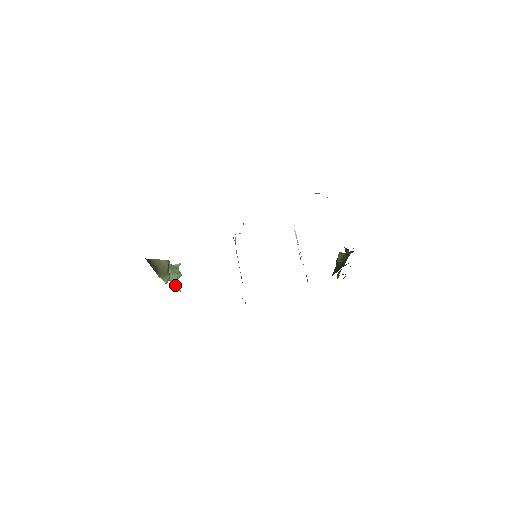
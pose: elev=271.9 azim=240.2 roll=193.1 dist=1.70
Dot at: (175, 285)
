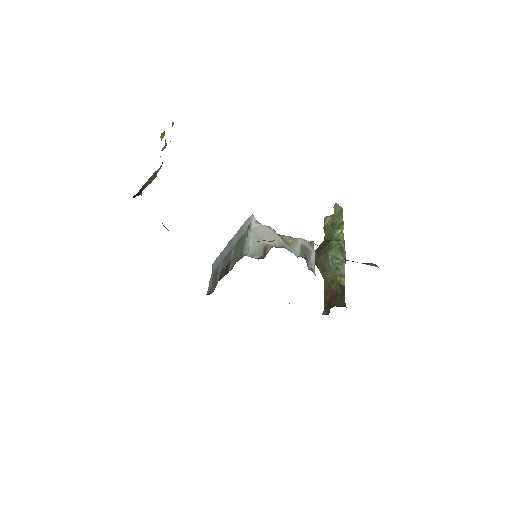
Dot at: occluded
